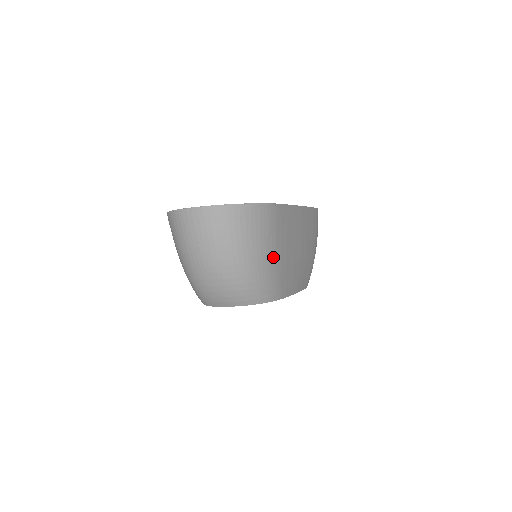
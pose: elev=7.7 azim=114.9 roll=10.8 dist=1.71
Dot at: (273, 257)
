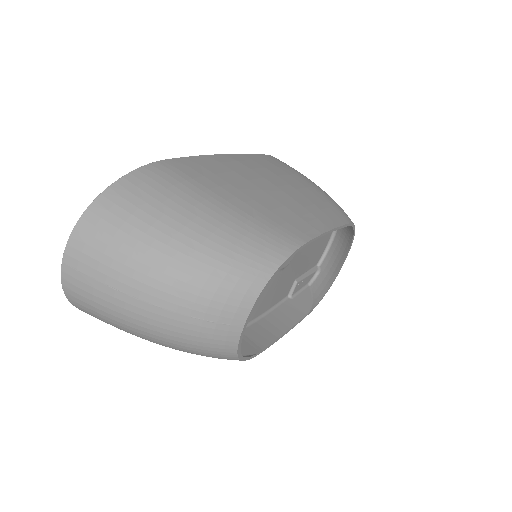
Dot at: (222, 207)
